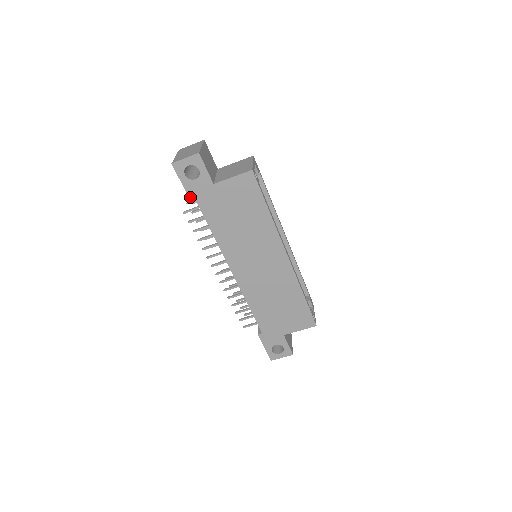
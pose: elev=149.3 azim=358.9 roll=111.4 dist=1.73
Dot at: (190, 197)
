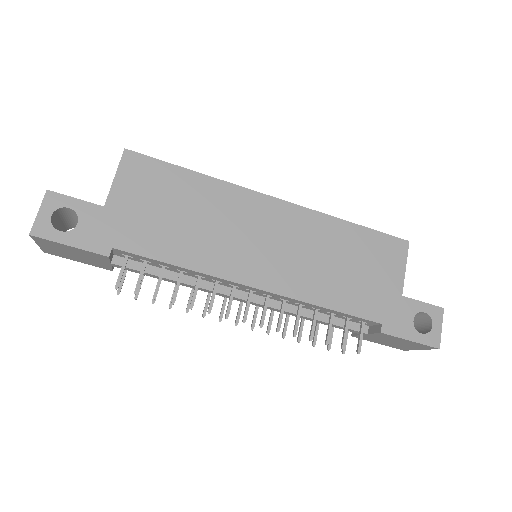
Dot at: (96, 251)
